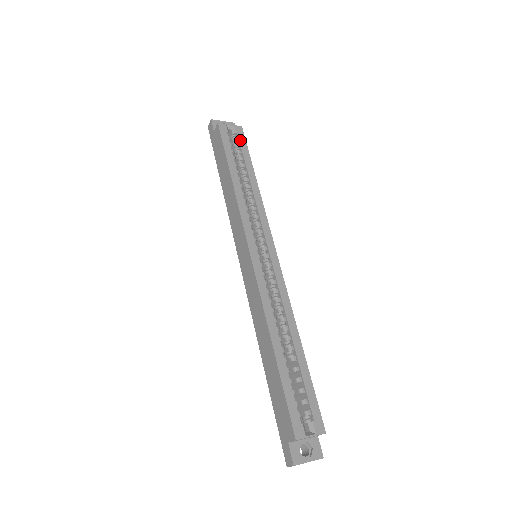
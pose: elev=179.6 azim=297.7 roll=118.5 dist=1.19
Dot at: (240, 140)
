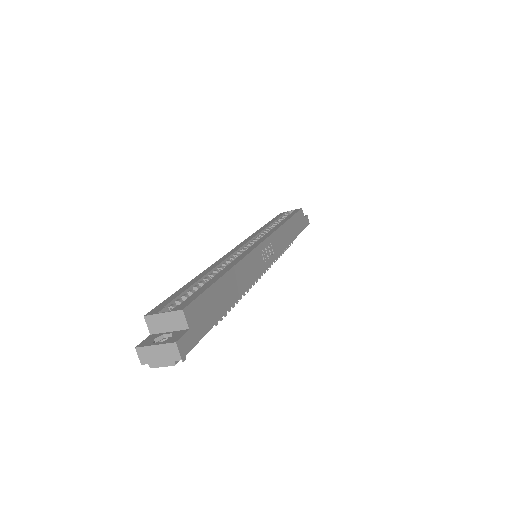
Dot at: (293, 212)
